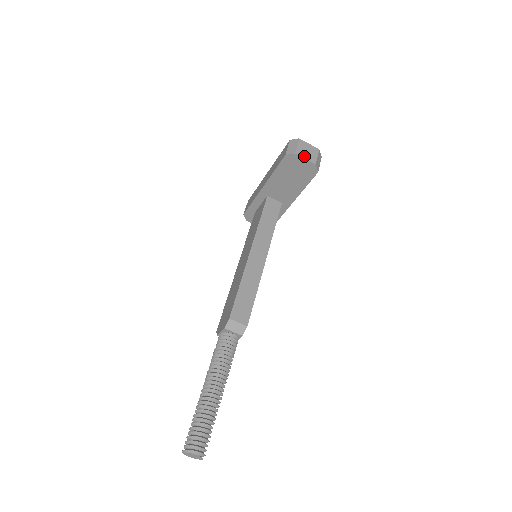
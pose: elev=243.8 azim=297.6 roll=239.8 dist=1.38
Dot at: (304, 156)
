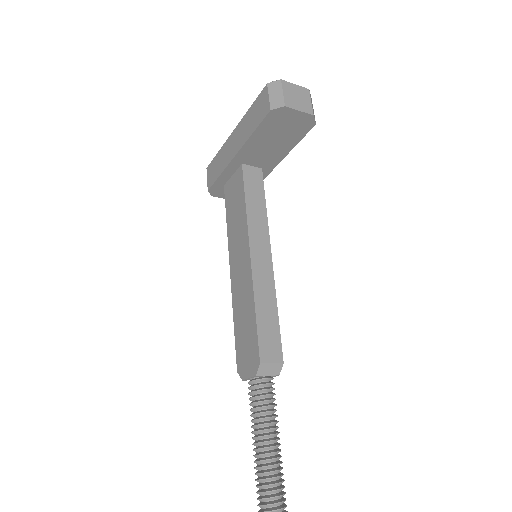
Dot at: (296, 106)
